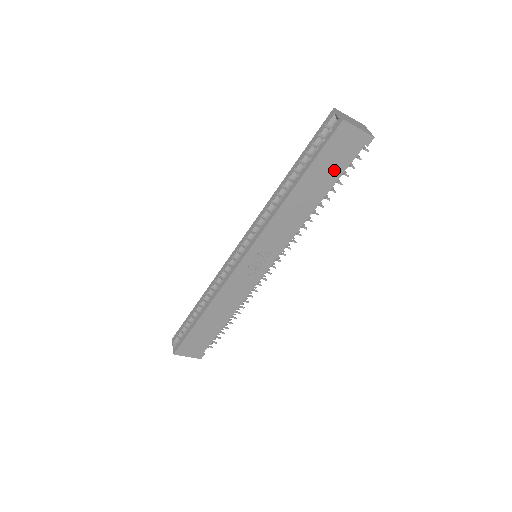
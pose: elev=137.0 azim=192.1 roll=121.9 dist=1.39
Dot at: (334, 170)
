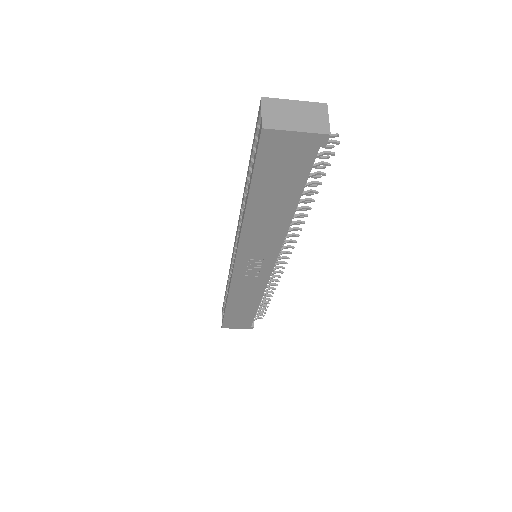
Dot at: (290, 180)
